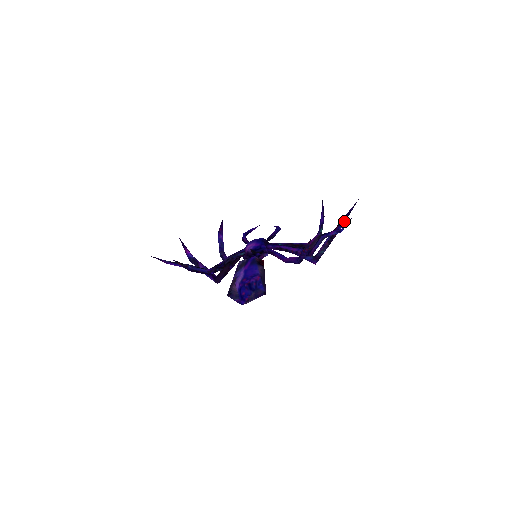
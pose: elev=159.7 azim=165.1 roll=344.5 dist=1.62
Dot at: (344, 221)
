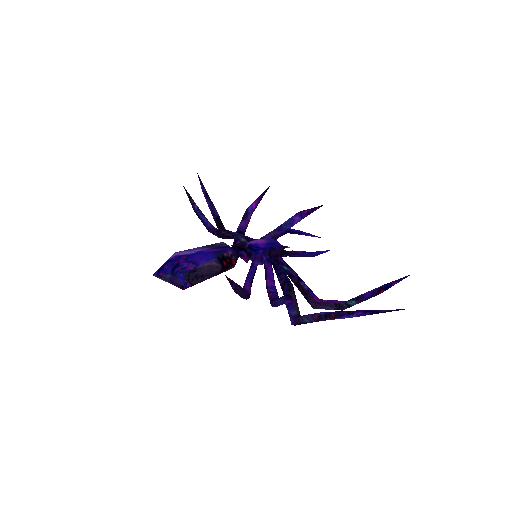
Dot at: (358, 314)
